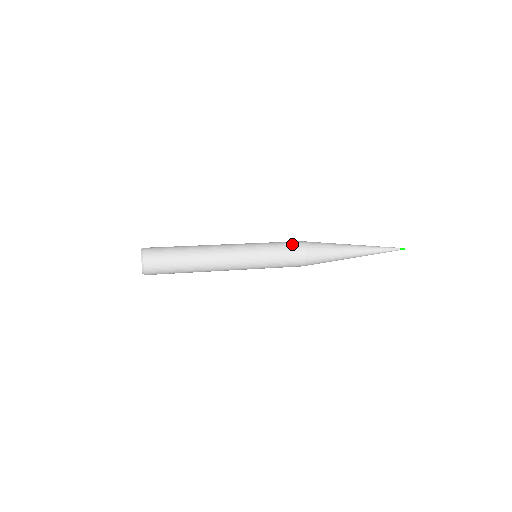
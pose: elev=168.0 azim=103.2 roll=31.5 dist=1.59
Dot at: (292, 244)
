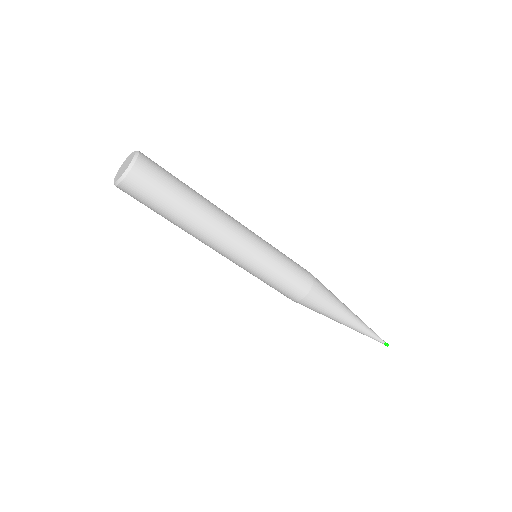
Dot at: occluded
